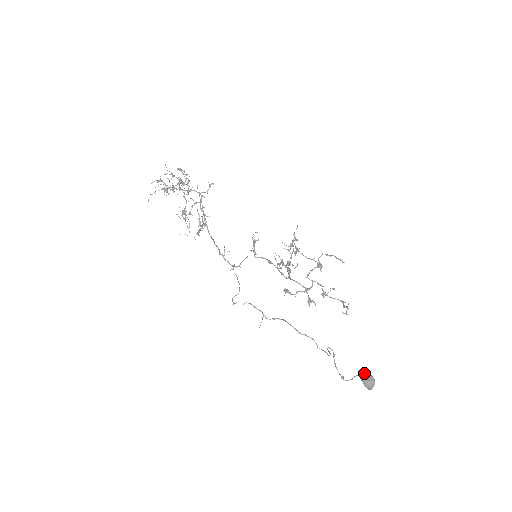
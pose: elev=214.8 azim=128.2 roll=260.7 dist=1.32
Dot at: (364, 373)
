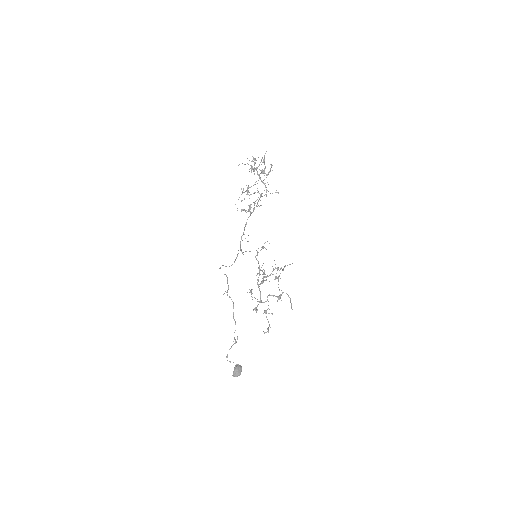
Dot at: (239, 366)
